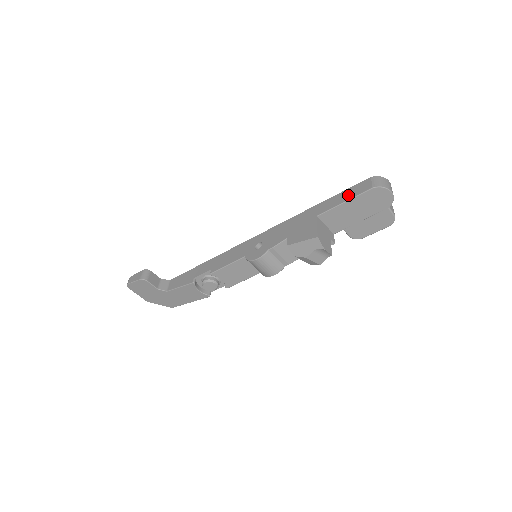
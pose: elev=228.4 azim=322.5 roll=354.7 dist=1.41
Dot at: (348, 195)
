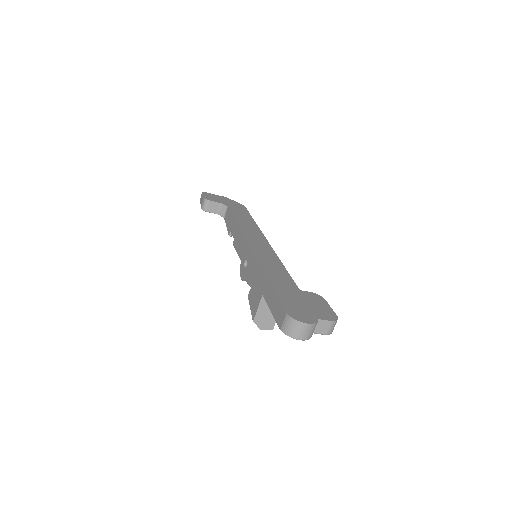
Dot at: (274, 308)
